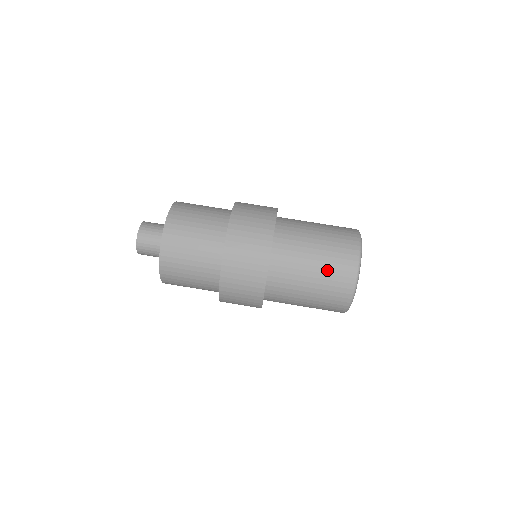
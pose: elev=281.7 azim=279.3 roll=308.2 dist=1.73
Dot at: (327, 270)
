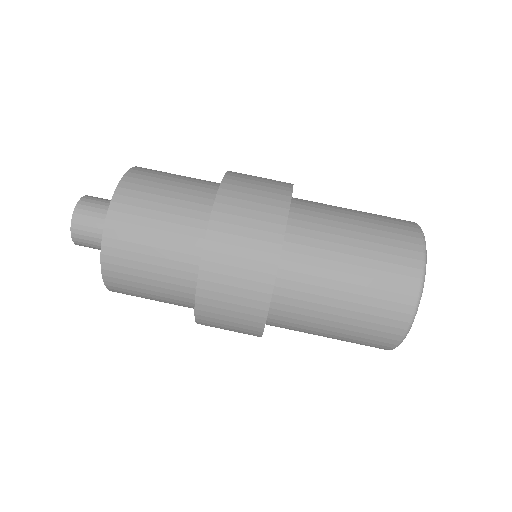
Dot at: (362, 315)
